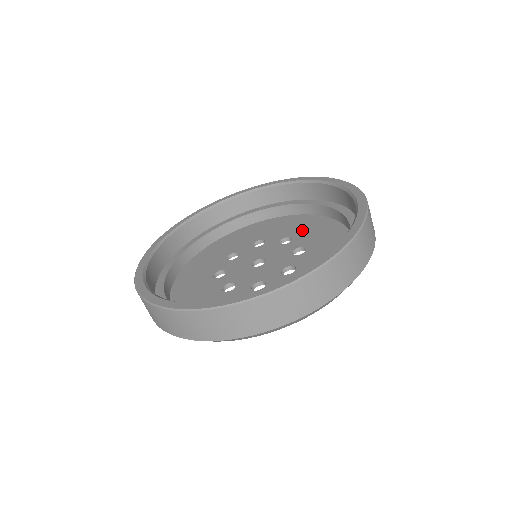
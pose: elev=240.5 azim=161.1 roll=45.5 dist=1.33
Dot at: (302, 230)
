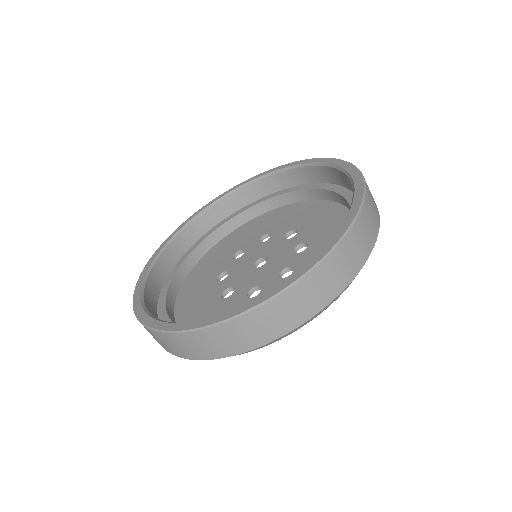
Dot at: (309, 220)
